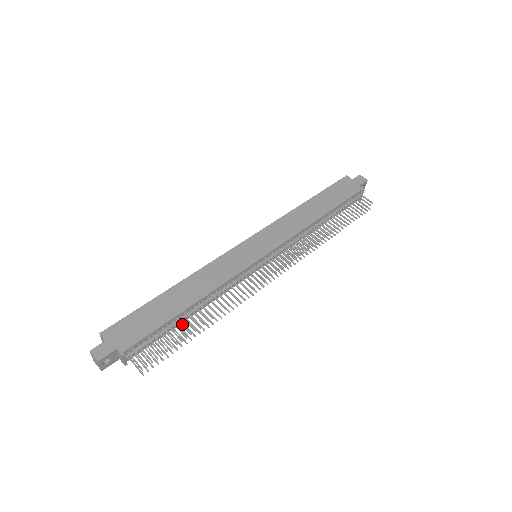
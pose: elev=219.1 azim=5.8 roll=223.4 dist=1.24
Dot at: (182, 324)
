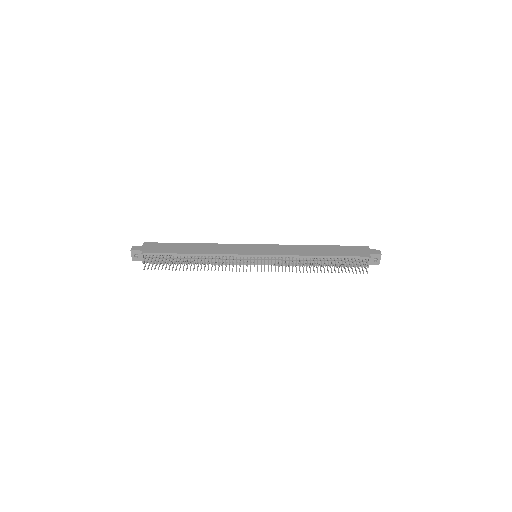
Dot at: (180, 259)
